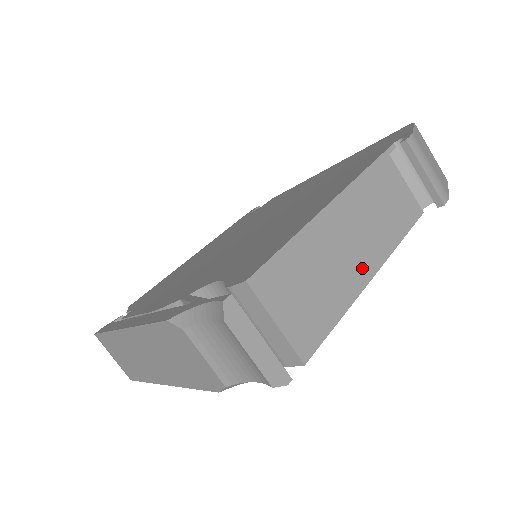
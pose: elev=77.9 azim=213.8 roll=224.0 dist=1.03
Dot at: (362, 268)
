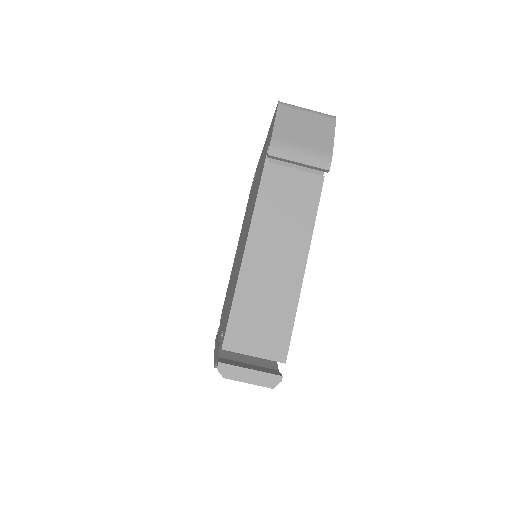
Dot at: (293, 271)
